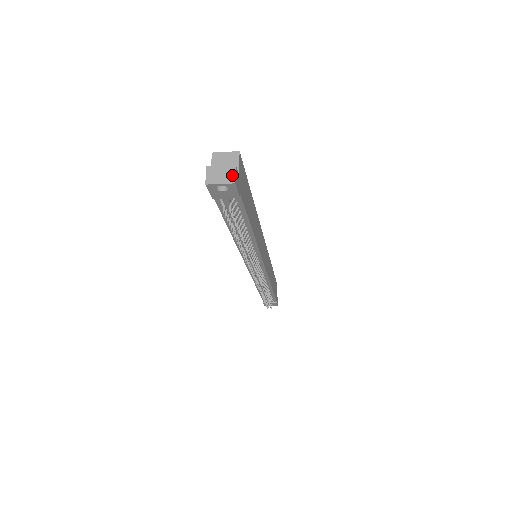
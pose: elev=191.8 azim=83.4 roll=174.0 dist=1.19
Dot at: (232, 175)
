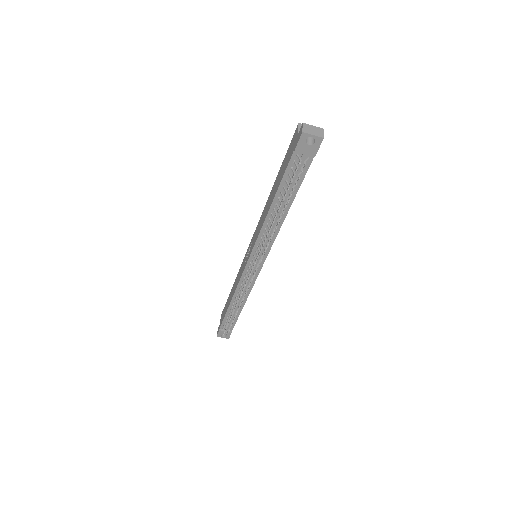
Dot at: (322, 133)
